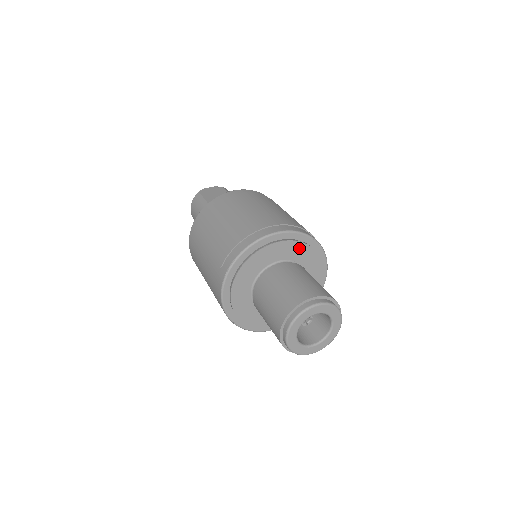
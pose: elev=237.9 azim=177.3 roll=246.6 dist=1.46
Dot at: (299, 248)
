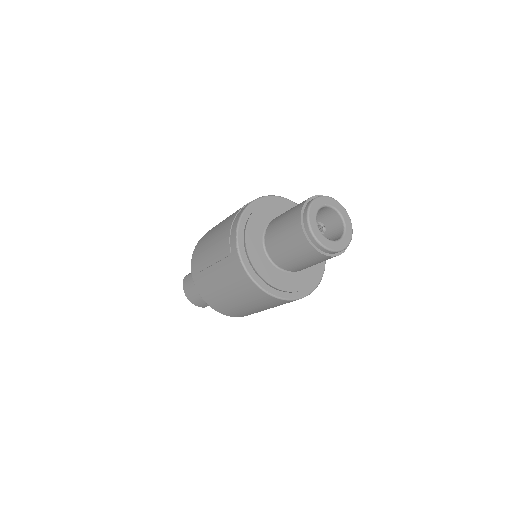
Dot at: (280, 207)
